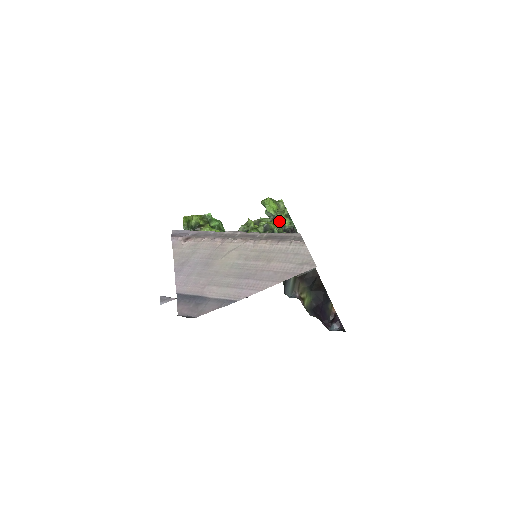
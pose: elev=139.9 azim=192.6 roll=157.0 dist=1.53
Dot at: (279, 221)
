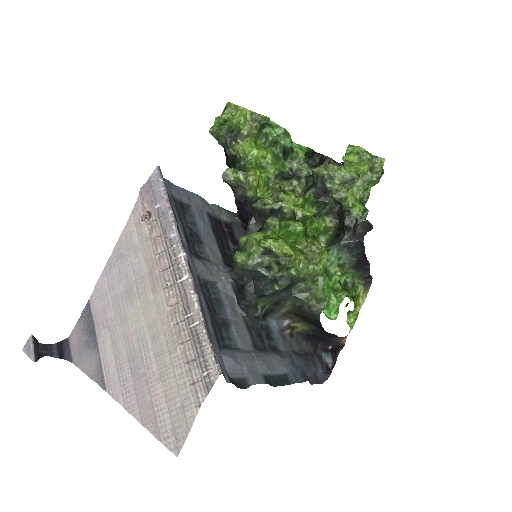
Dot at: (349, 198)
